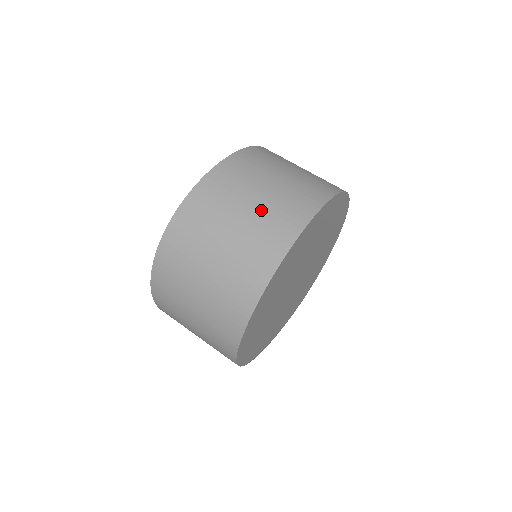
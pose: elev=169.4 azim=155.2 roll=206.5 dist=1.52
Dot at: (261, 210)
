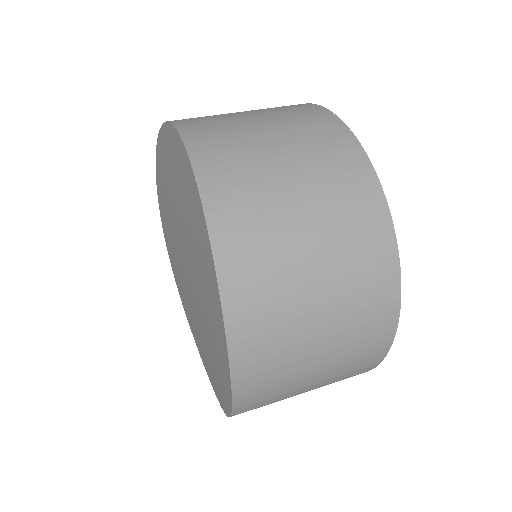
Dot at: (319, 203)
